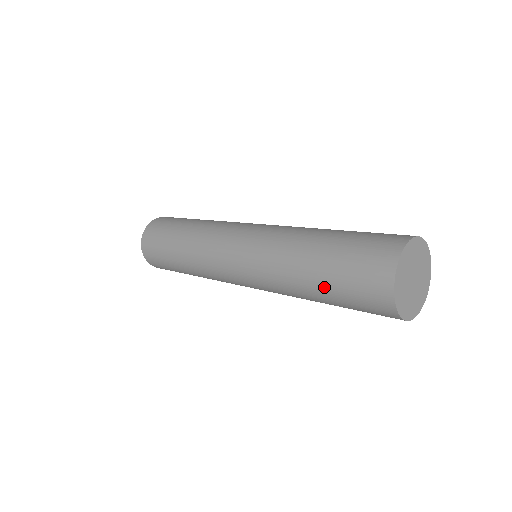
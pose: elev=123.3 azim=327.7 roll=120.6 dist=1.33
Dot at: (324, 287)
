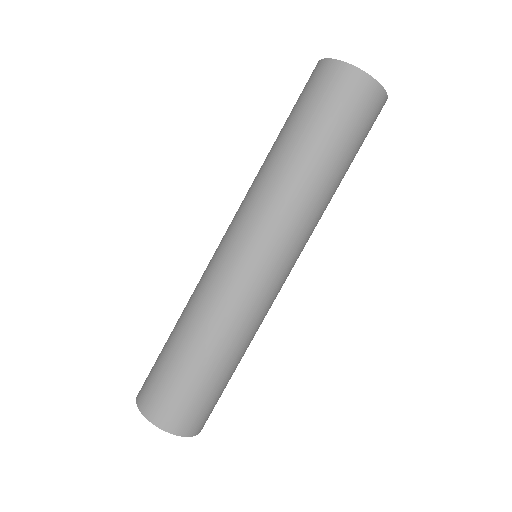
Dot at: (317, 139)
